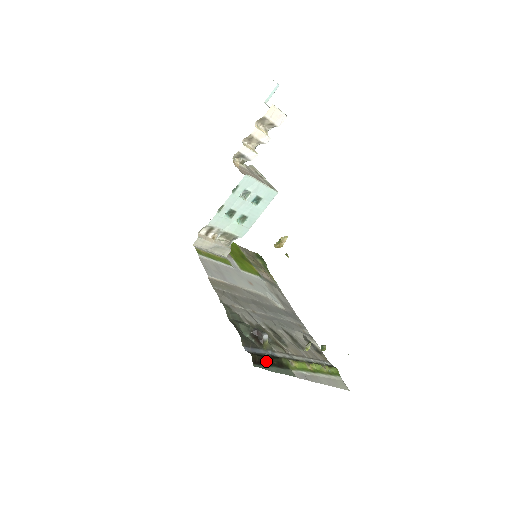
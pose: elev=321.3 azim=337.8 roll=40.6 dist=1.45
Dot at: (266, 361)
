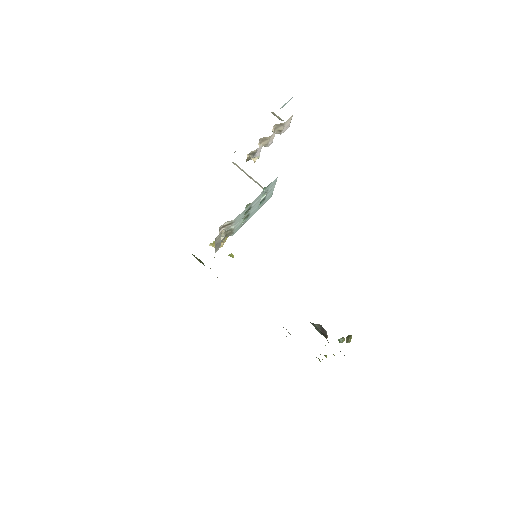
Dot at: occluded
